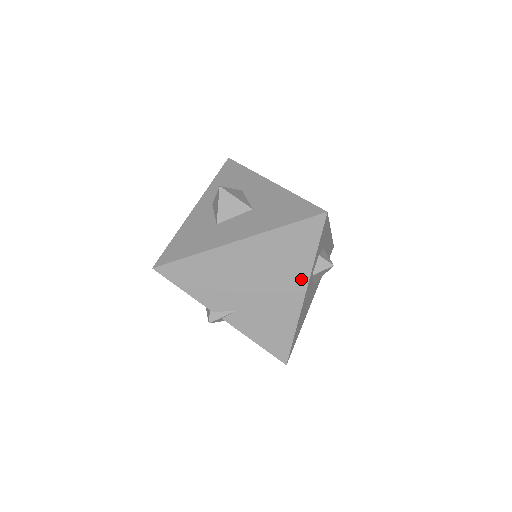
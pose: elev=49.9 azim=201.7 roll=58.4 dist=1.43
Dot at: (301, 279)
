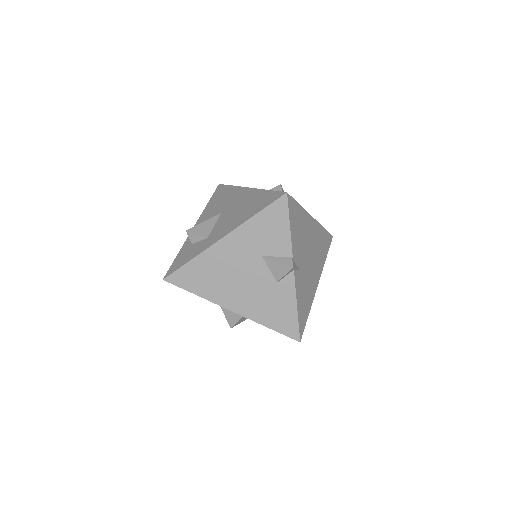
Dot at: (320, 271)
